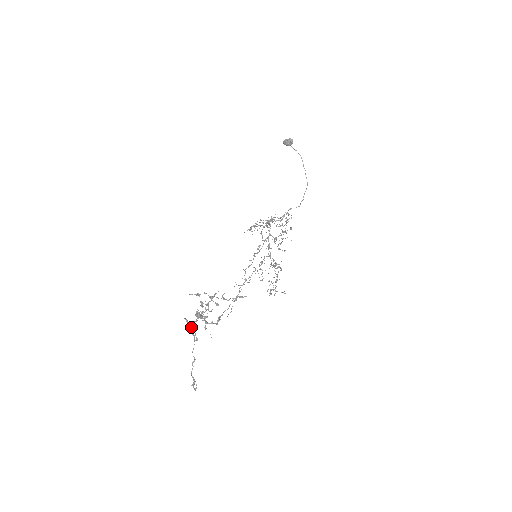
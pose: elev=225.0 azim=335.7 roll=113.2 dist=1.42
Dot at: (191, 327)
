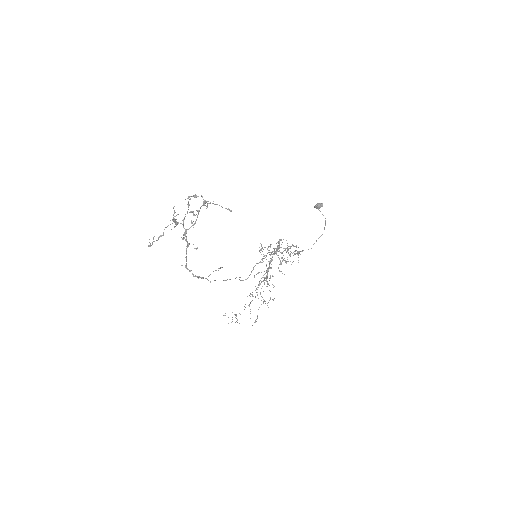
Dot at: (174, 227)
